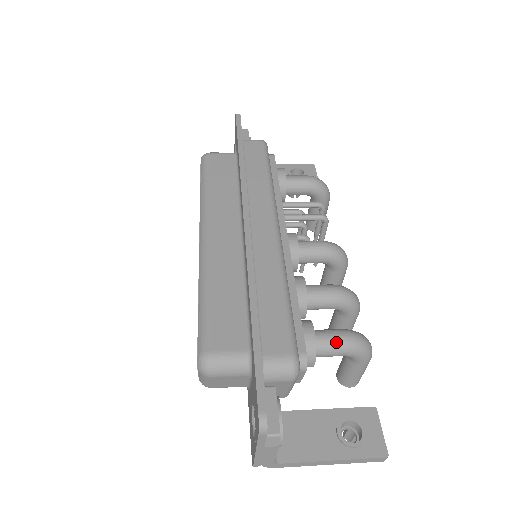
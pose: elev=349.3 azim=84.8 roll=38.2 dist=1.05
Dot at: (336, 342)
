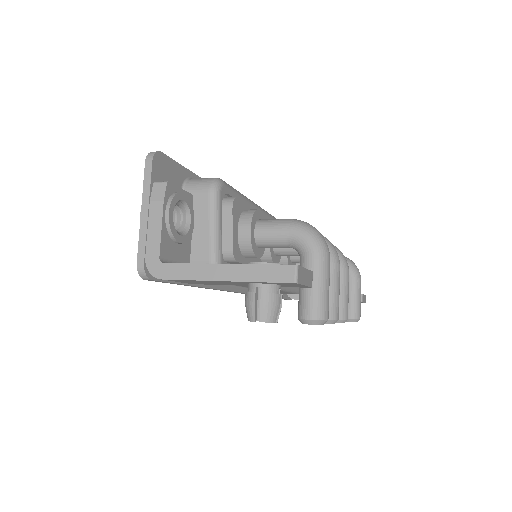
Dot at: (280, 219)
